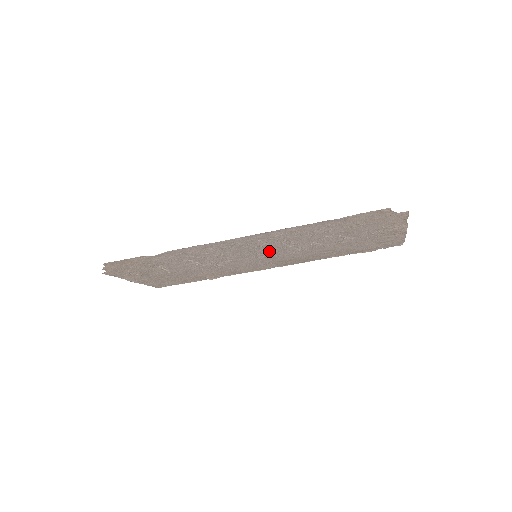
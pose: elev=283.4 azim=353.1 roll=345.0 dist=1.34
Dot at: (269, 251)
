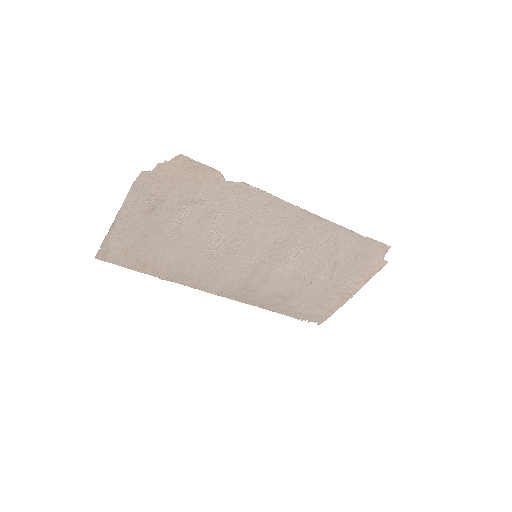
Dot at: (273, 254)
